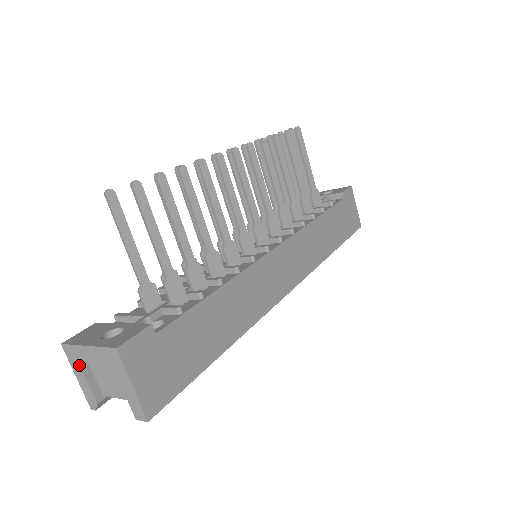
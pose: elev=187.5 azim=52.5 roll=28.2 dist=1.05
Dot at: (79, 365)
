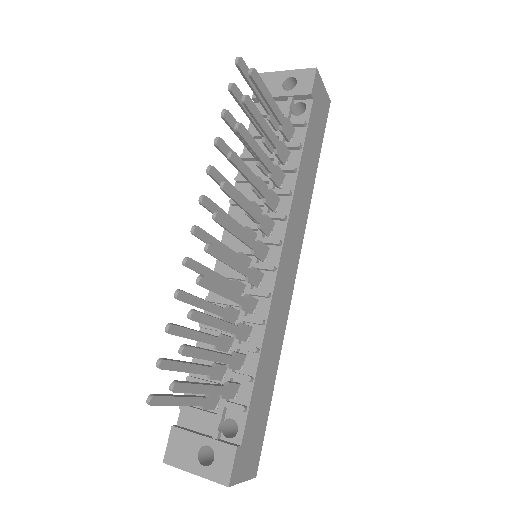
Dot at: occluded
